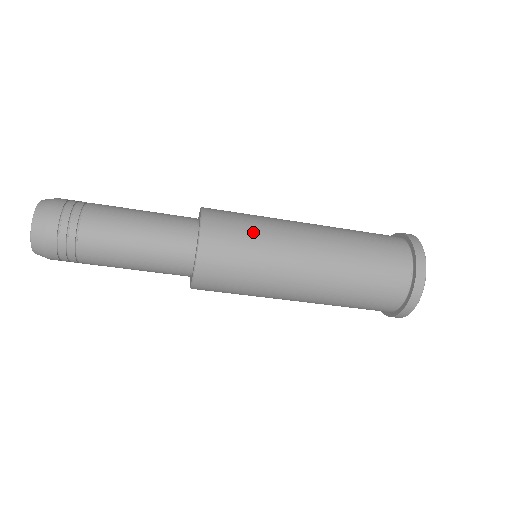
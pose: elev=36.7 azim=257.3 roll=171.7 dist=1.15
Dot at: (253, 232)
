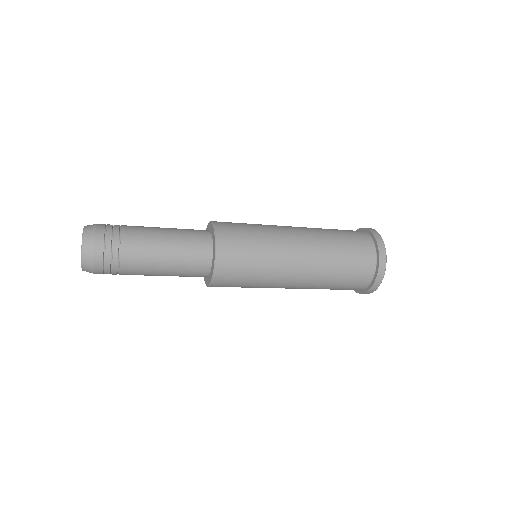
Dot at: (256, 249)
